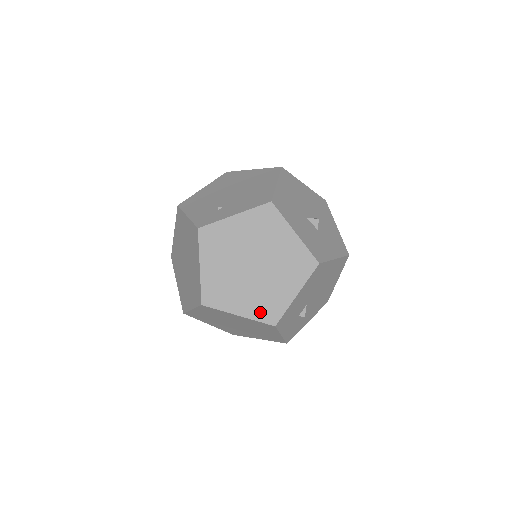
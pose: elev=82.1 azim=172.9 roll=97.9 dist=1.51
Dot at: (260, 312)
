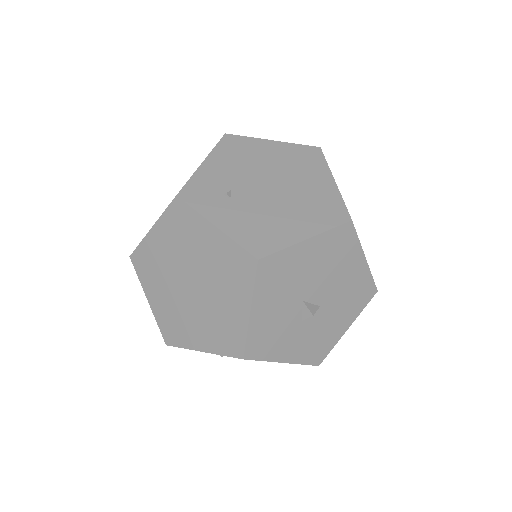
Dot at: (165, 321)
